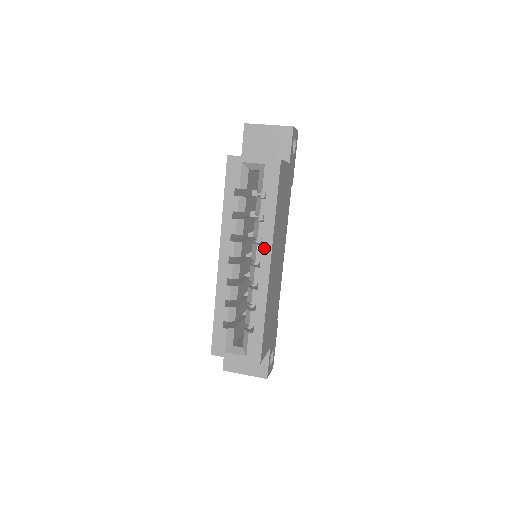
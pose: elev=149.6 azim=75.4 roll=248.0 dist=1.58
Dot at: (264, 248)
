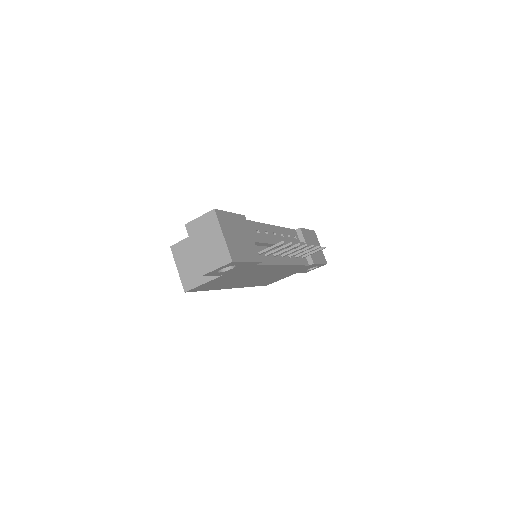
Dot at: occluded
